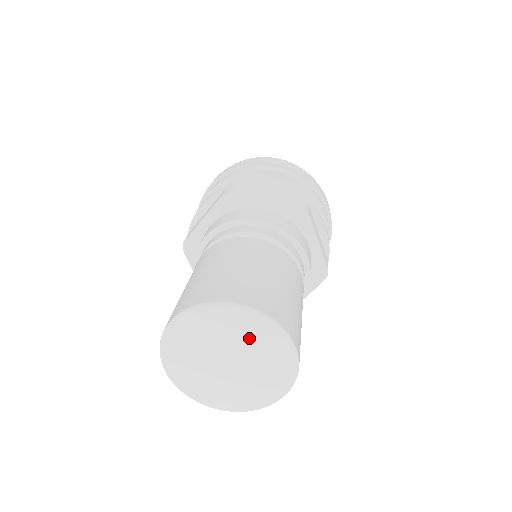
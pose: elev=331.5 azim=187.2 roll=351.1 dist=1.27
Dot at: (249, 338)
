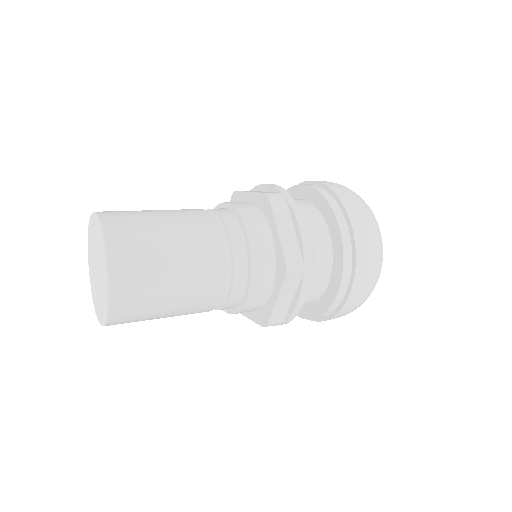
Dot at: (101, 272)
